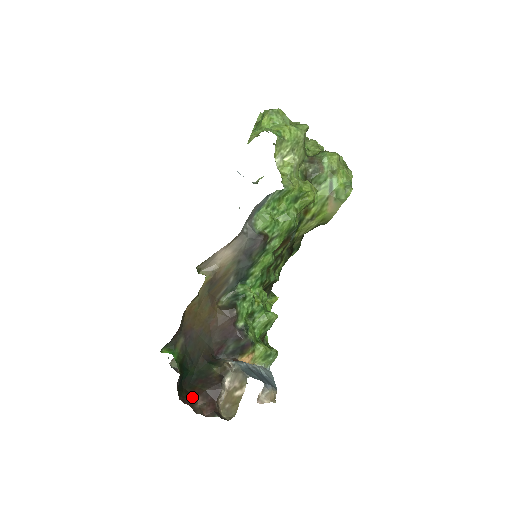
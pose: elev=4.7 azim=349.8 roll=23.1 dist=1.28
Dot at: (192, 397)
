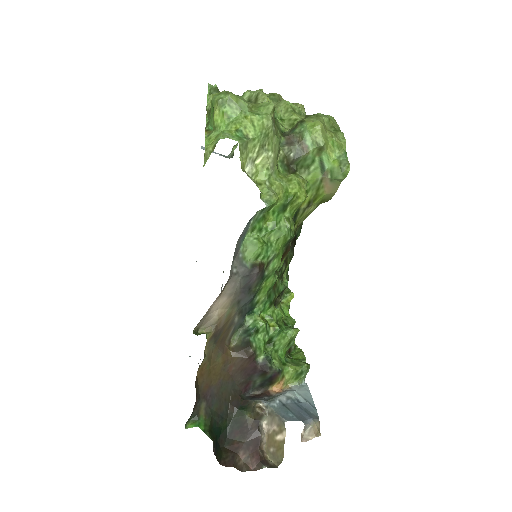
Dot at: (233, 455)
